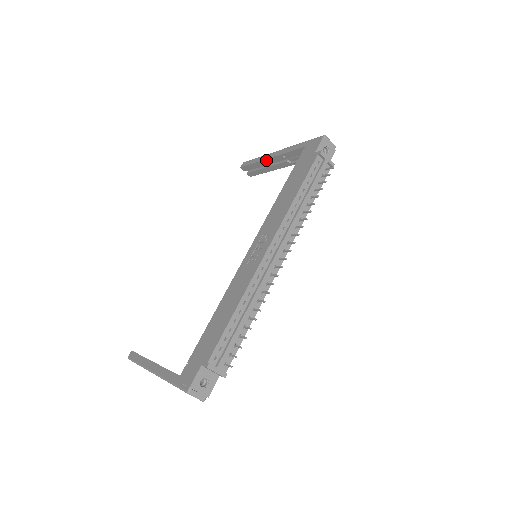
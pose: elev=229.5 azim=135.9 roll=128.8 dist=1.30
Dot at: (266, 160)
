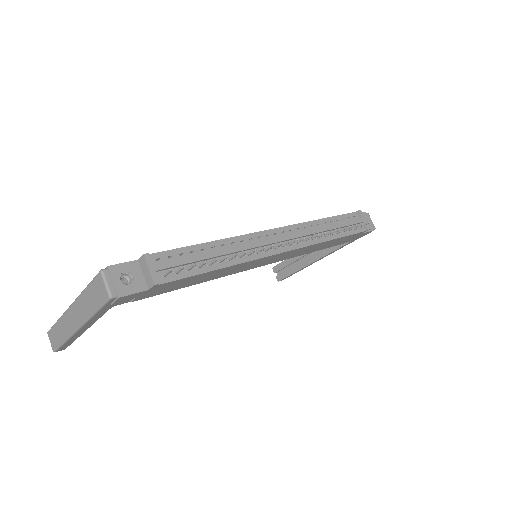
Dot at: occluded
